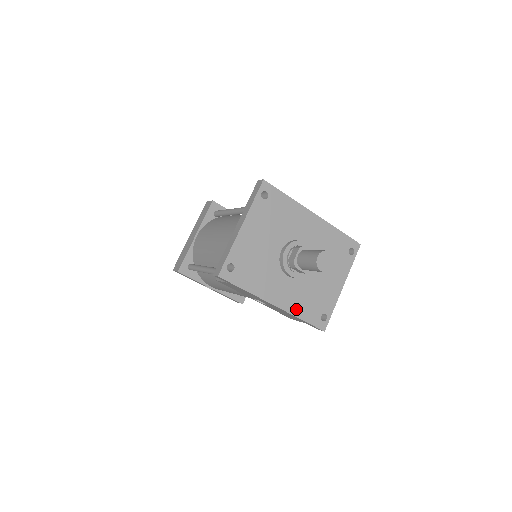
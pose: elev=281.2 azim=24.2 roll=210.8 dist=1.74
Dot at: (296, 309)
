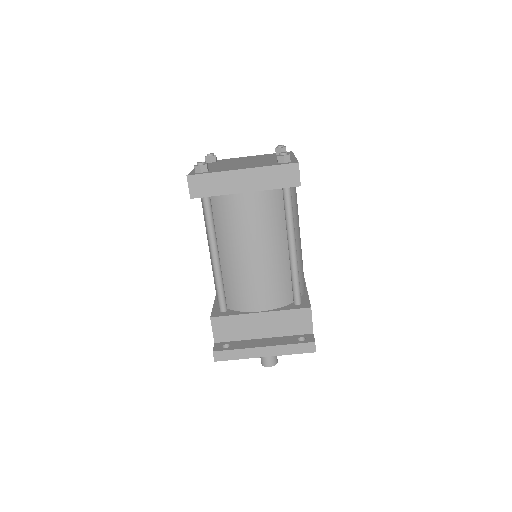
Dot at: occluded
